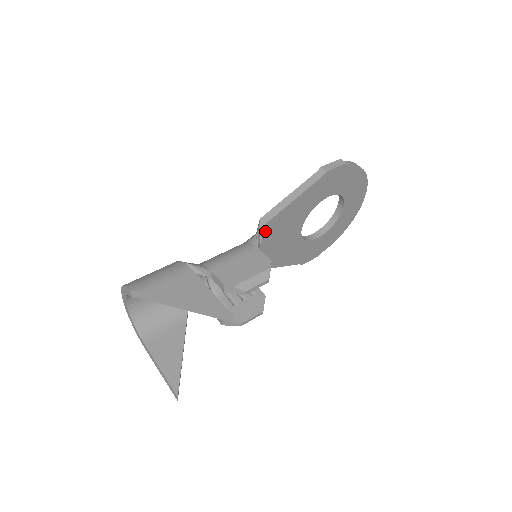
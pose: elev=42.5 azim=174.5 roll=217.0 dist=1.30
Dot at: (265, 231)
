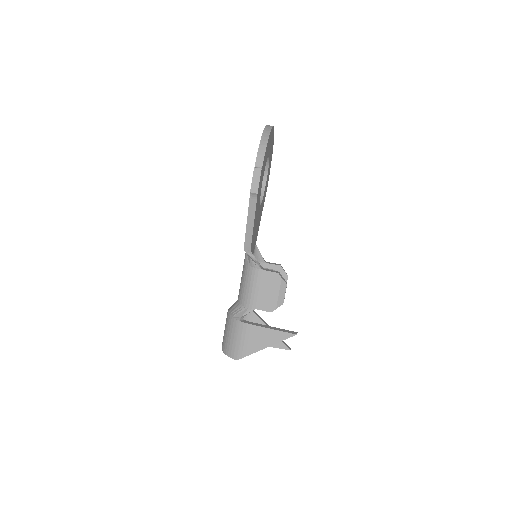
Dot at: (251, 248)
